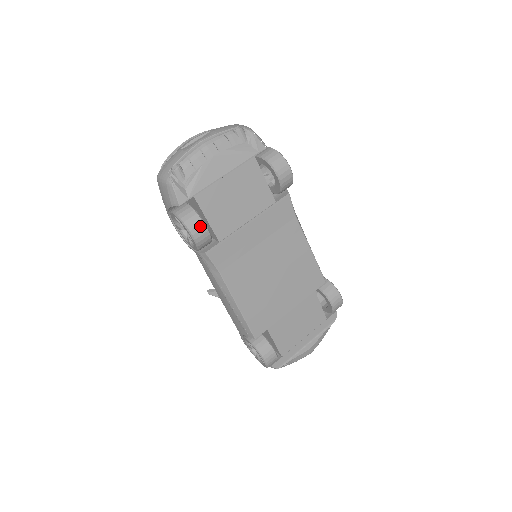
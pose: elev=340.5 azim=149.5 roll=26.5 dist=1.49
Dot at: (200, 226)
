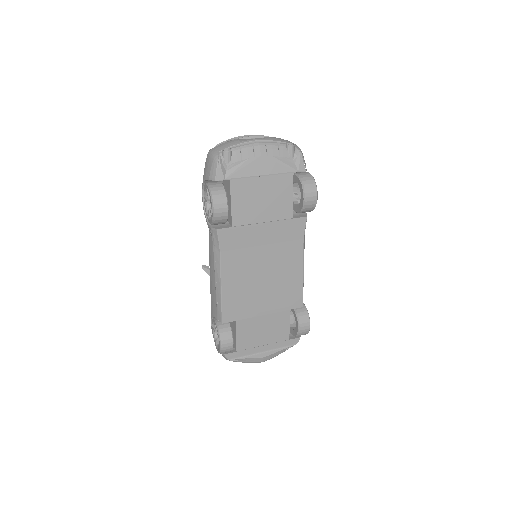
Dot at: (223, 205)
